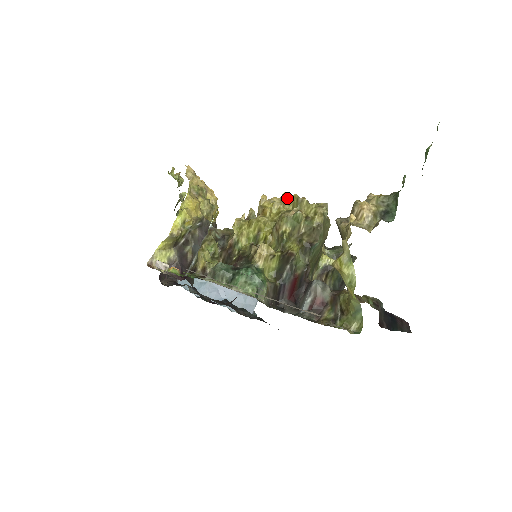
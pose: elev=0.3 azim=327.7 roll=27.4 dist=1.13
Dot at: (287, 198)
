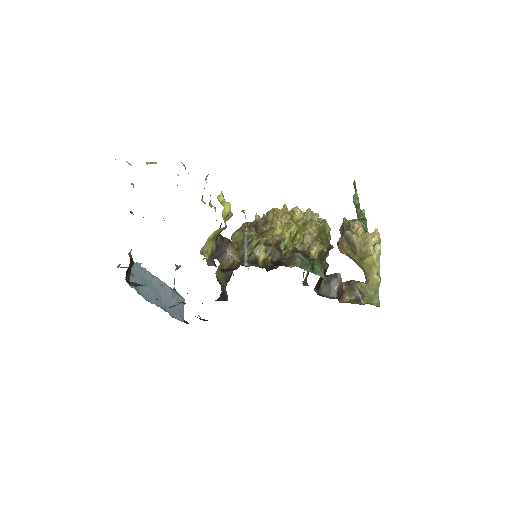
Dot at: (300, 210)
